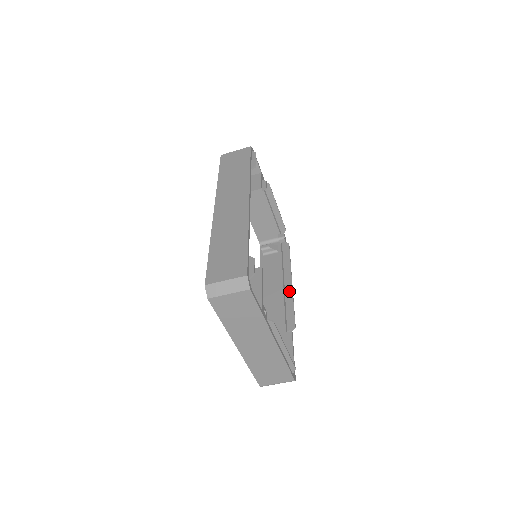
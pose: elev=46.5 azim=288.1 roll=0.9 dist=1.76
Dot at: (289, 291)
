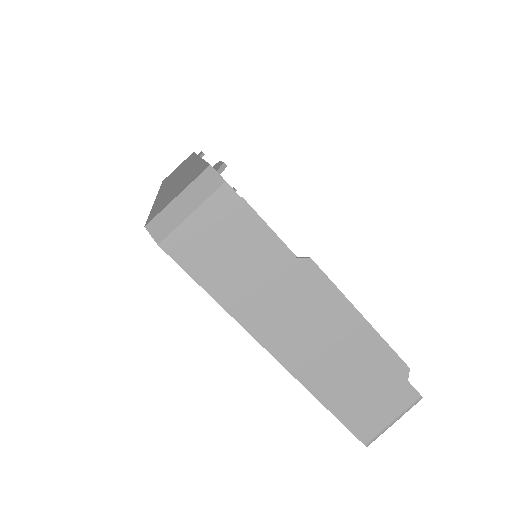
Dot at: occluded
